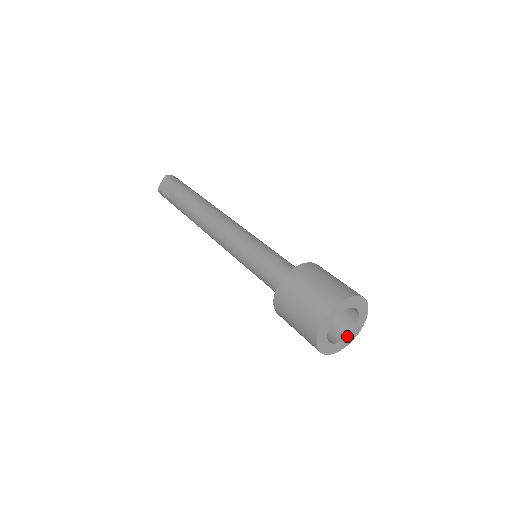
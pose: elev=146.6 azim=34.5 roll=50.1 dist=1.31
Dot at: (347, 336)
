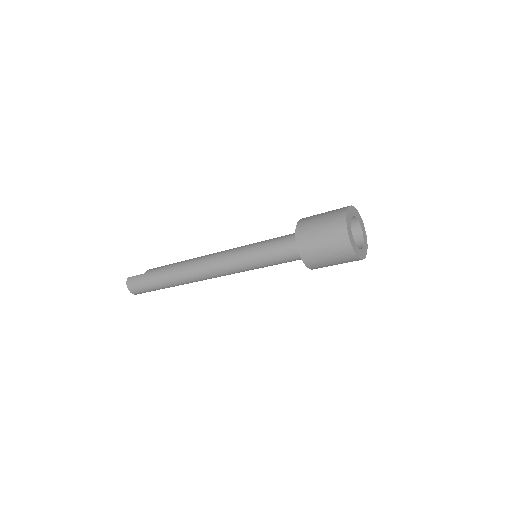
Dot at: (358, 248)
